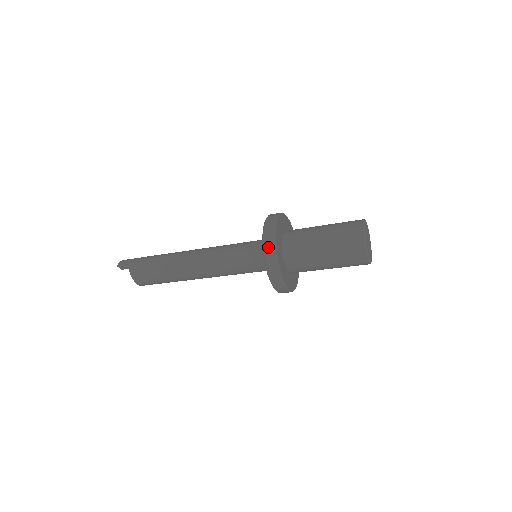
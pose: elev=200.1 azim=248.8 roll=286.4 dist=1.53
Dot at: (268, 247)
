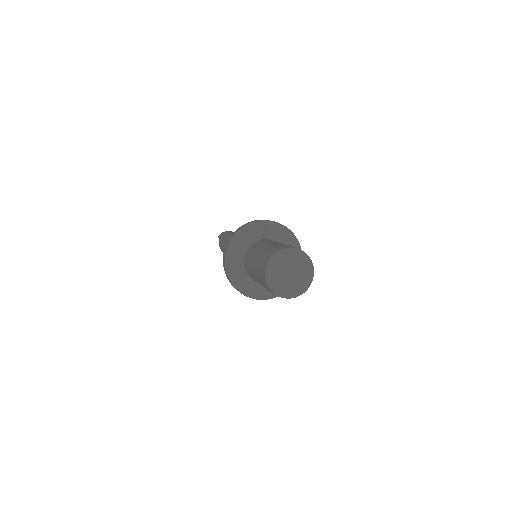
Dot at: (223, 263)
